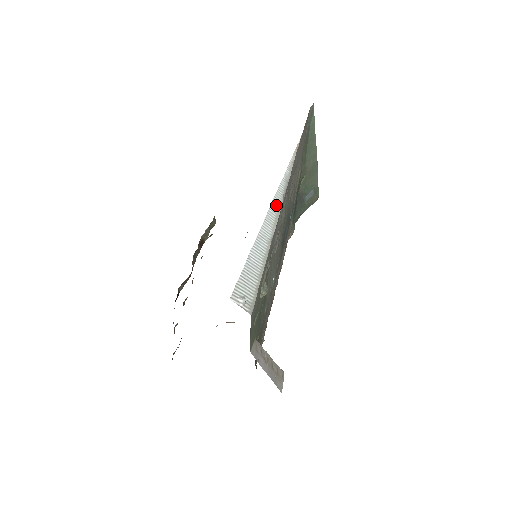
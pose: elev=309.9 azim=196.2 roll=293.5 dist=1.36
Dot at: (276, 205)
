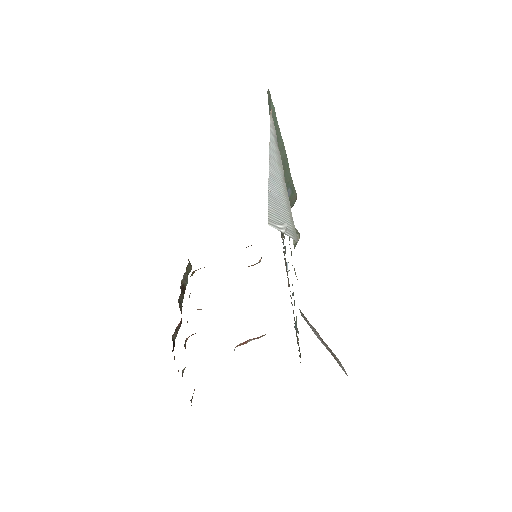
Dot at: (274, 153)
